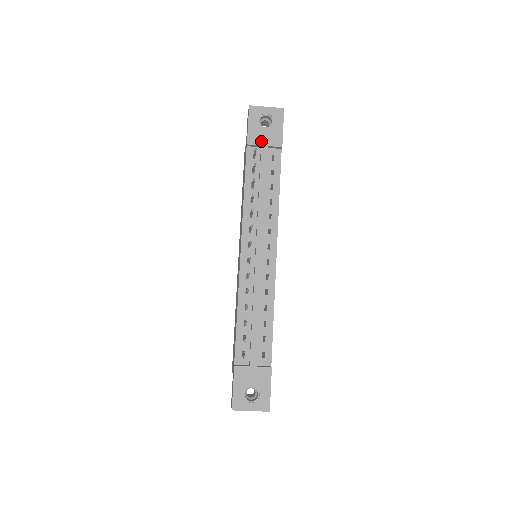
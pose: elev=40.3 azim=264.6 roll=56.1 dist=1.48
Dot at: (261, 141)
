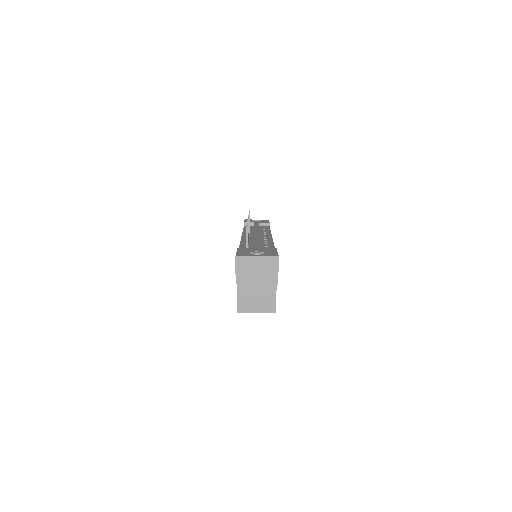
Dot at: (254, 222)
